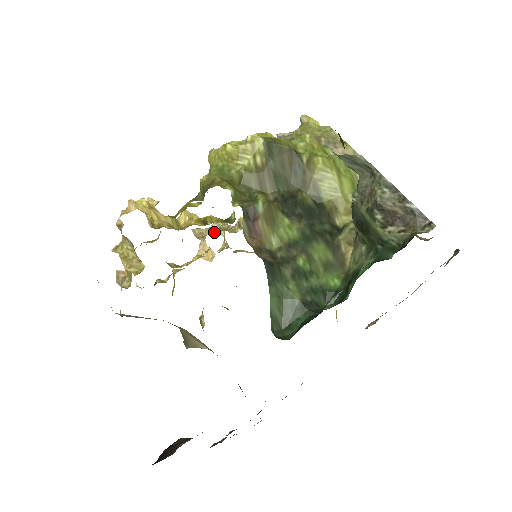
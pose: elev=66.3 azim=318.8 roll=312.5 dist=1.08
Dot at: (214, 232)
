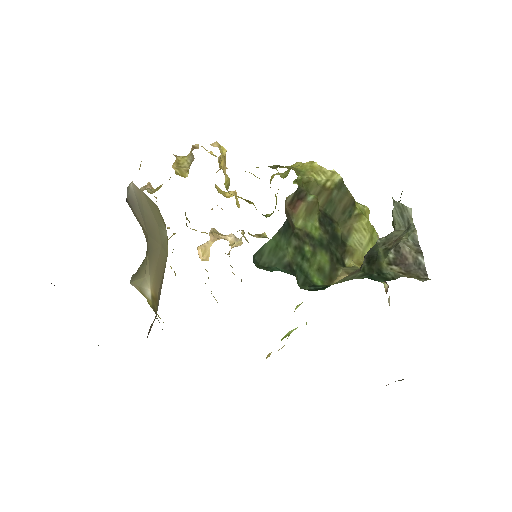
Dot at: (228, 240)
